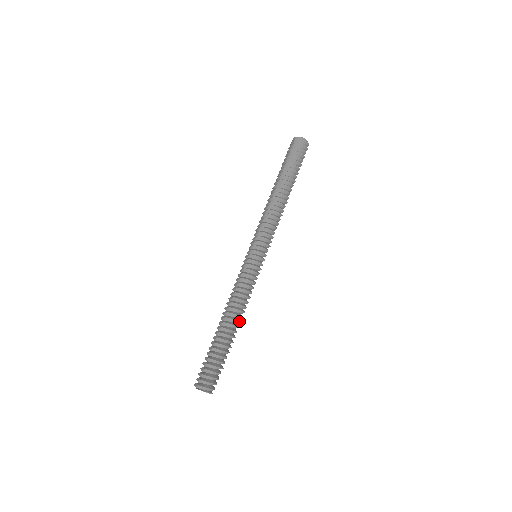
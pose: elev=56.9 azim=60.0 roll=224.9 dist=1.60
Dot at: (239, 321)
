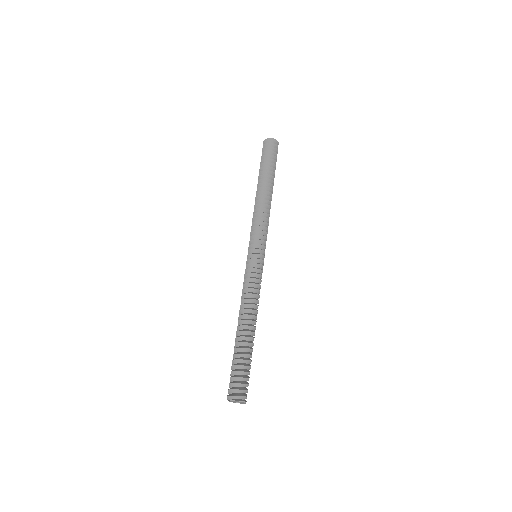
Dot at: (253, 320)
